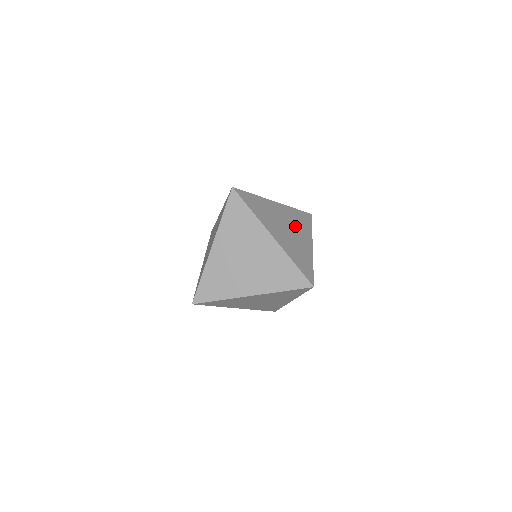
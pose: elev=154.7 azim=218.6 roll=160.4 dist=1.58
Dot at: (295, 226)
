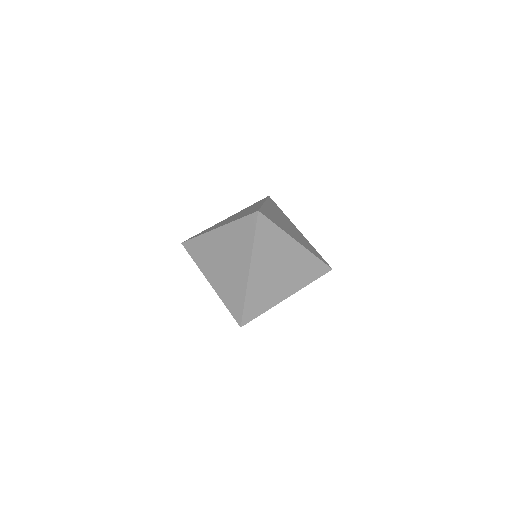
Dot at: occluded
